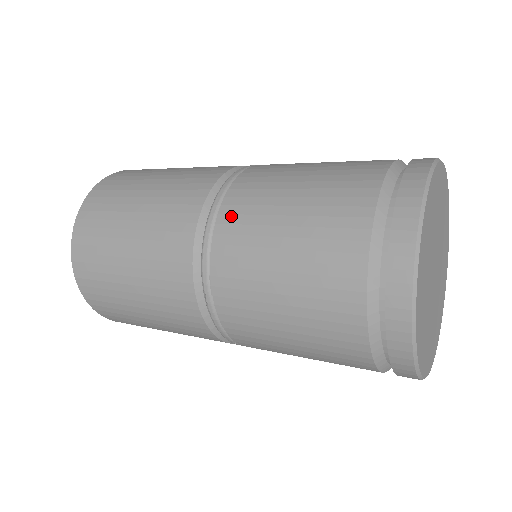
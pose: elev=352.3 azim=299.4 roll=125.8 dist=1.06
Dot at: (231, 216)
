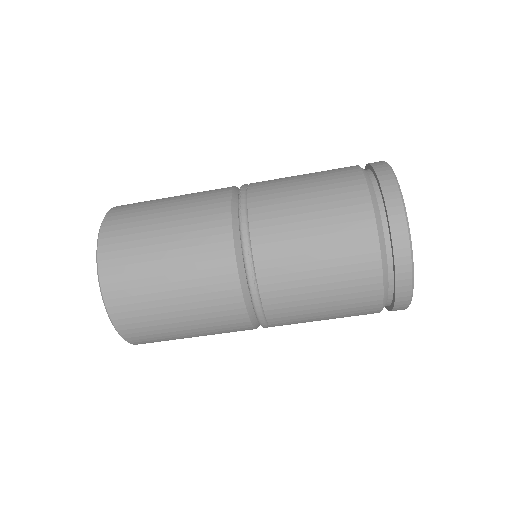
Dot at: occluded
